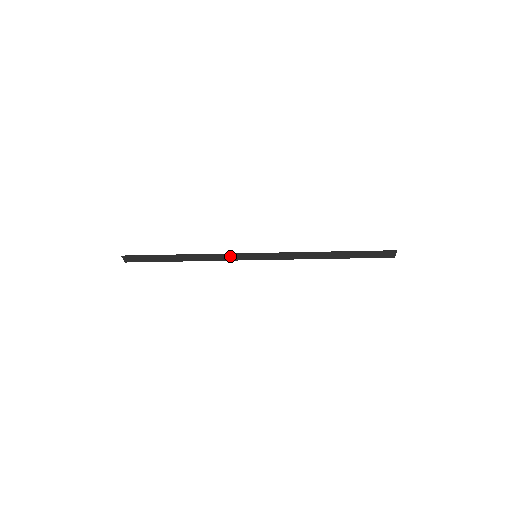
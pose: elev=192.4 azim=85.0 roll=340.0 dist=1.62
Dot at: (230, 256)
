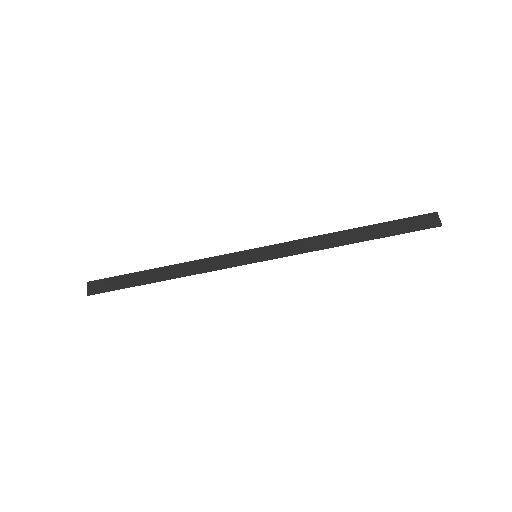
Dot at: (223, 260)
